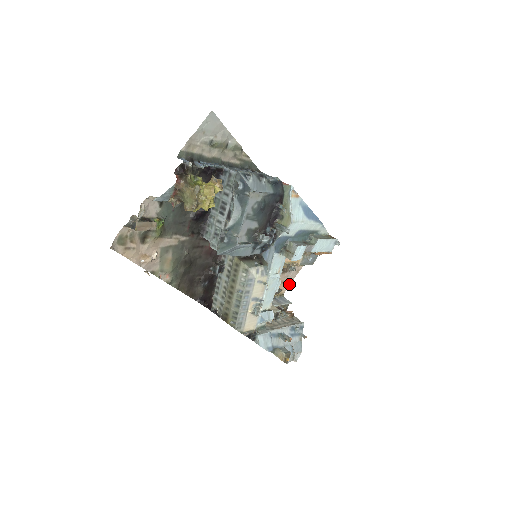
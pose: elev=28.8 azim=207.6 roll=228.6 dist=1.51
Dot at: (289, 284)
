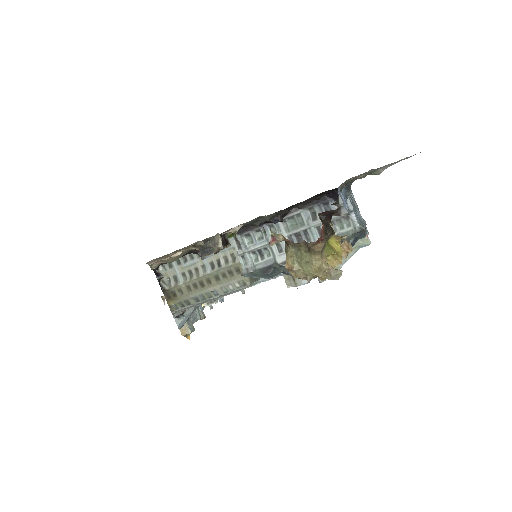
Dot at: occluded
